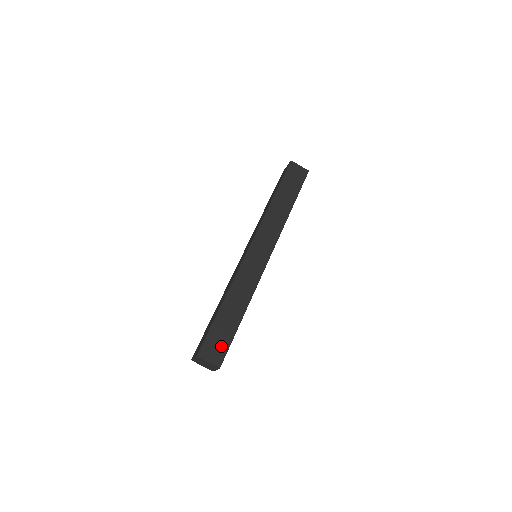
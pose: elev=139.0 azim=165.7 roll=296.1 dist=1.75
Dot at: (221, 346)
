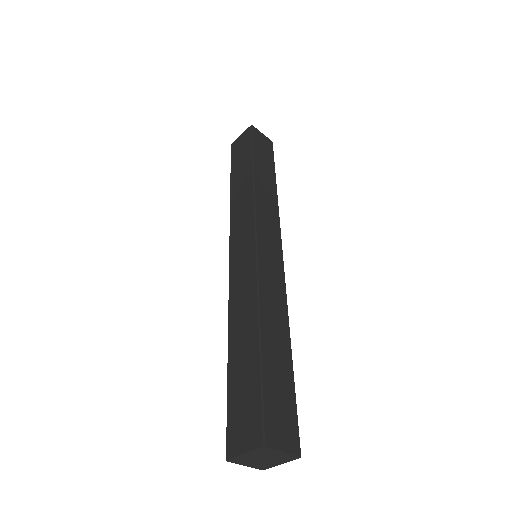
Dot at: (287, 414)
